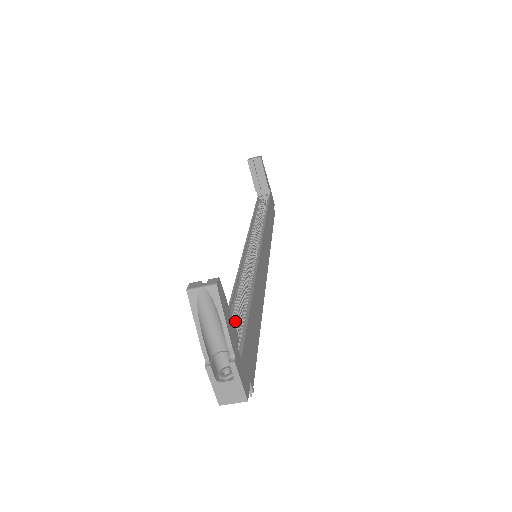
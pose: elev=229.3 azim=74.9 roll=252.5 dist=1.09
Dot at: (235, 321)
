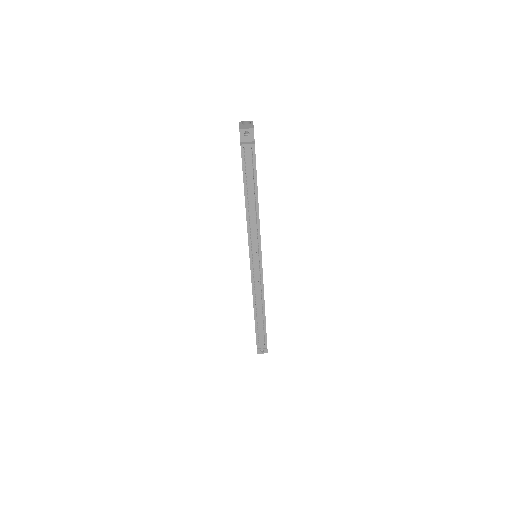
Dot at: occluded
